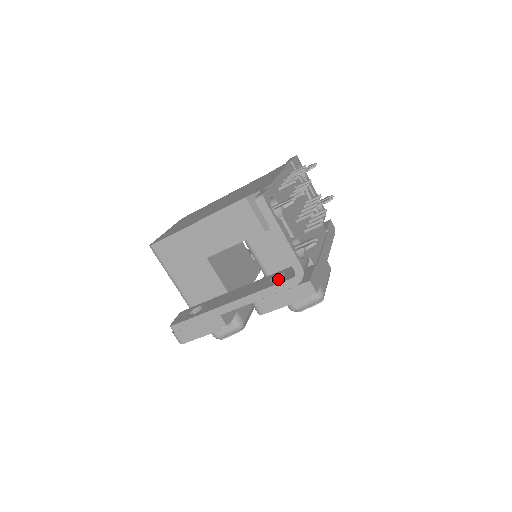
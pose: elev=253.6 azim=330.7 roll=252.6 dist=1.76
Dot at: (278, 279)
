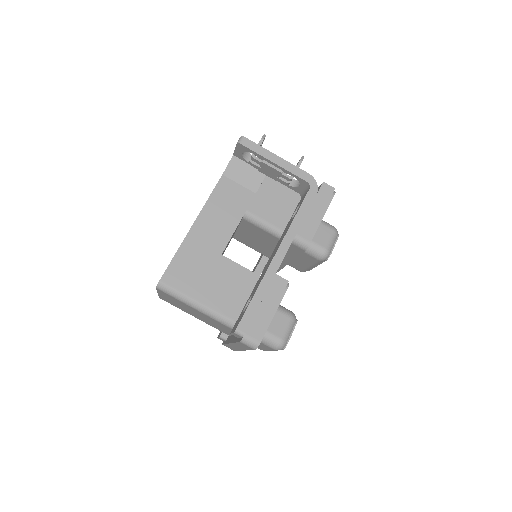
Dot at: occluded
